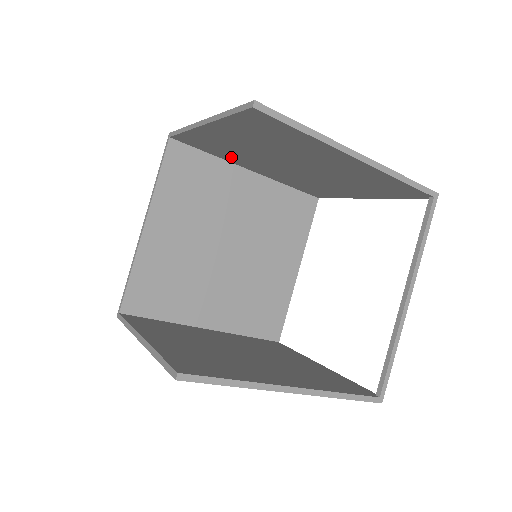
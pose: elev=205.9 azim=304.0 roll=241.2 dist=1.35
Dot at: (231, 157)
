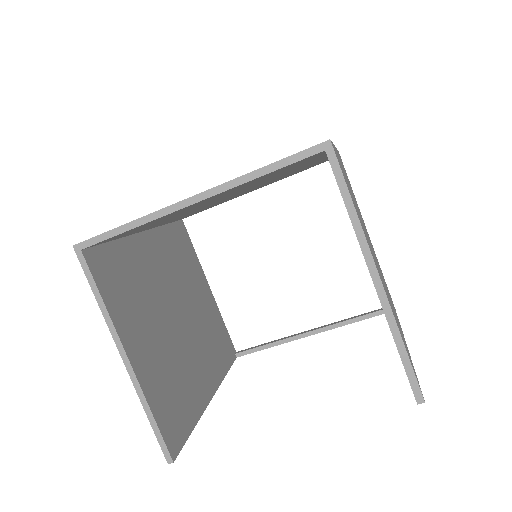
Dot at: occluded
